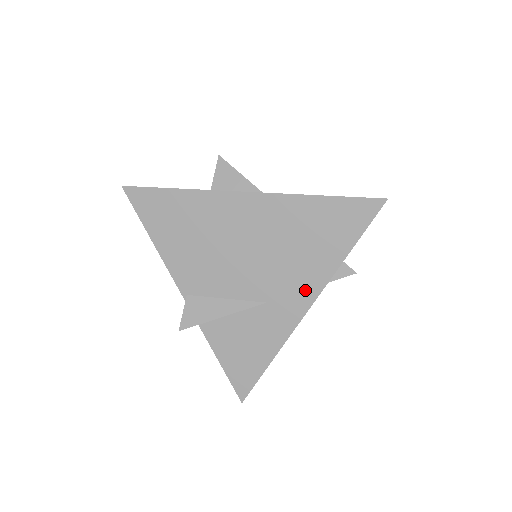
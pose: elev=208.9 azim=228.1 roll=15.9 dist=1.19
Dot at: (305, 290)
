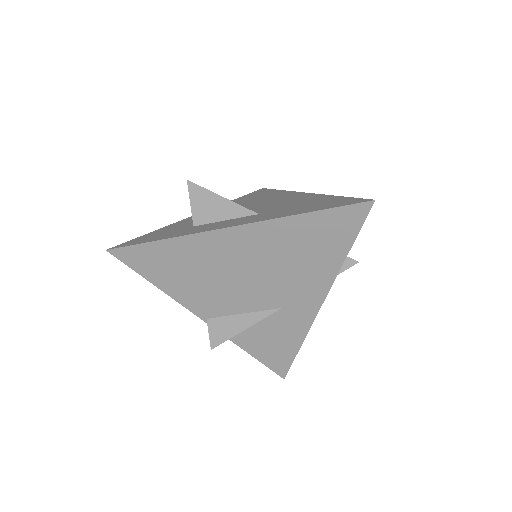
Dot at: (315, 291)
